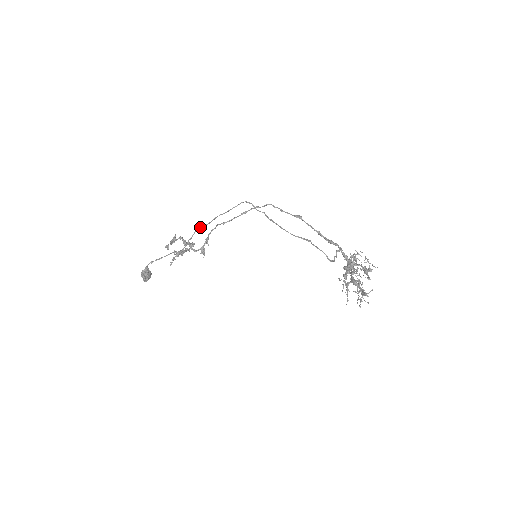
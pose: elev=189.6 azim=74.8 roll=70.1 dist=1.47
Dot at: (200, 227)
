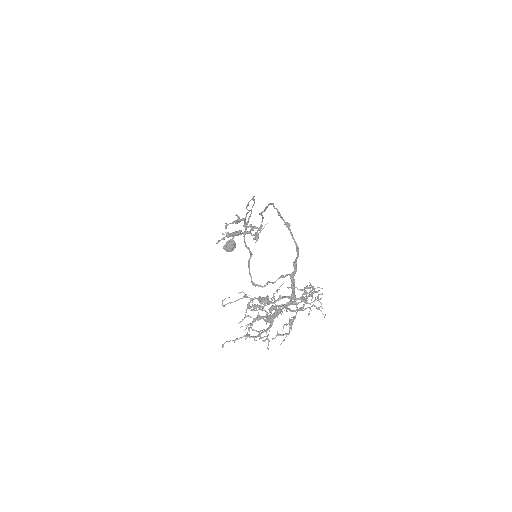
Dot at: (247, 213)
